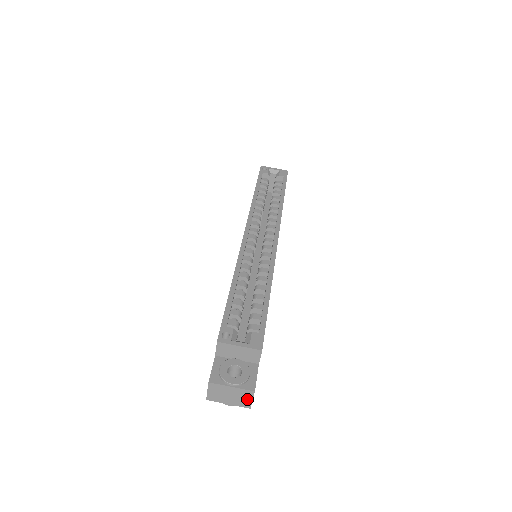
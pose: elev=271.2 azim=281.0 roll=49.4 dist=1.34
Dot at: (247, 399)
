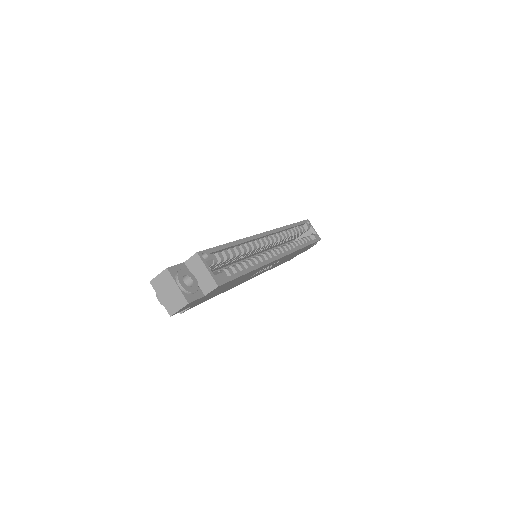
Dot at: (177, 306)
